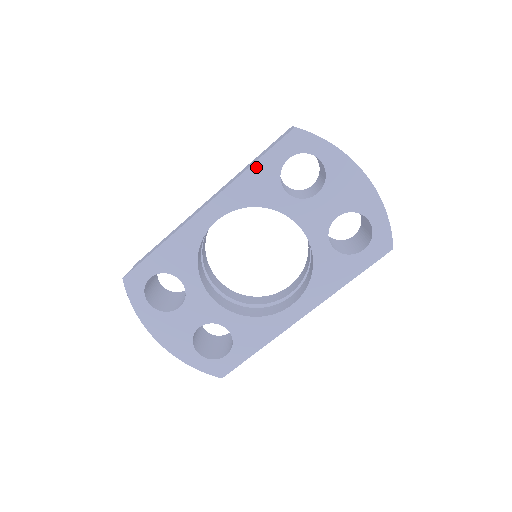
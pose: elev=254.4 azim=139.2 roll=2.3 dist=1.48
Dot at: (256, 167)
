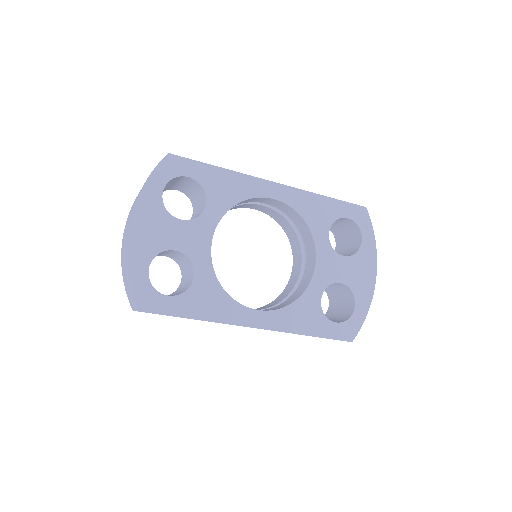
Dot at: (328, 200)
